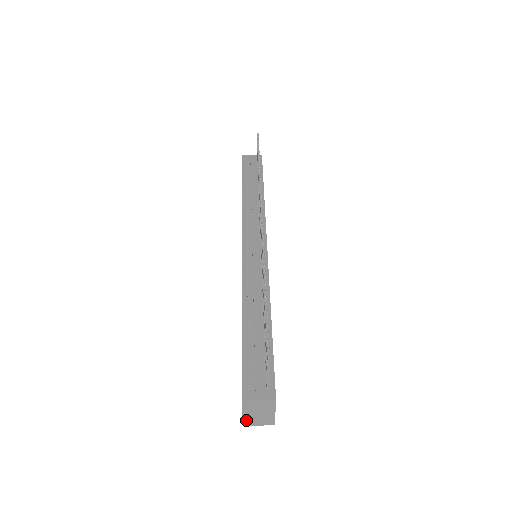
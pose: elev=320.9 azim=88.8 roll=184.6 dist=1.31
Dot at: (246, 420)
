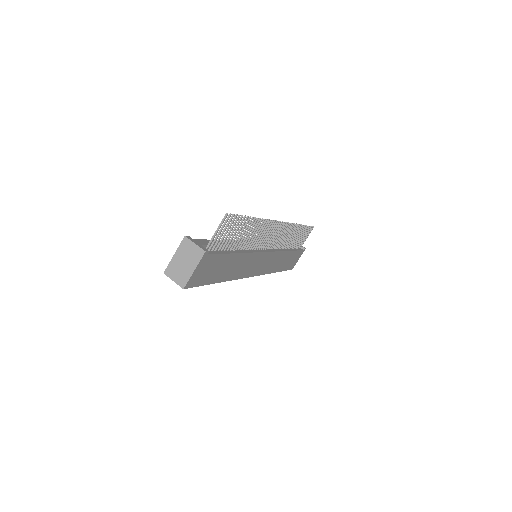
Dot at: (170, 267)
